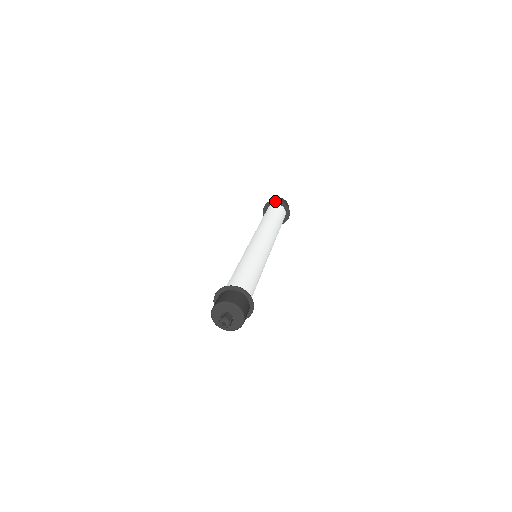
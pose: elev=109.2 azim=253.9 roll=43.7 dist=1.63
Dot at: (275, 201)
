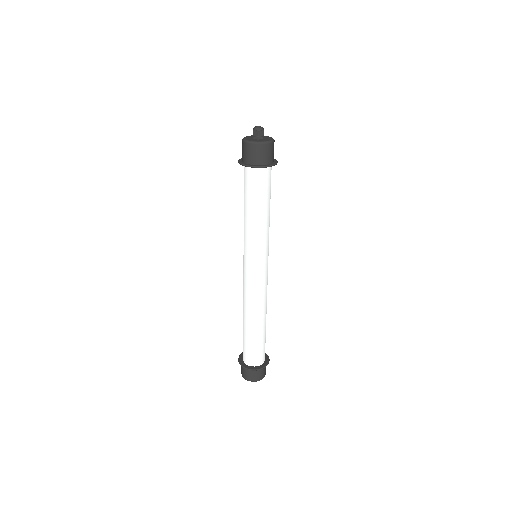
Dot at: occluded
